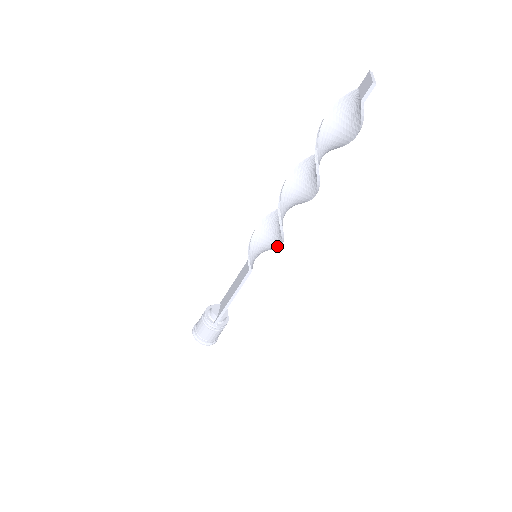
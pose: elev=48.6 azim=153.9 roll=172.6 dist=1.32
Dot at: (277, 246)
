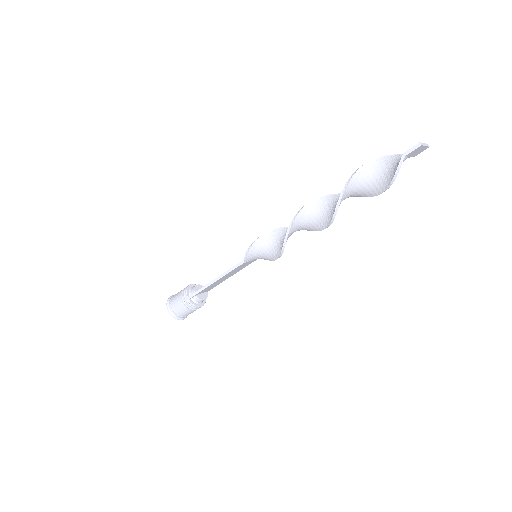
Dot at: (277, 256)
